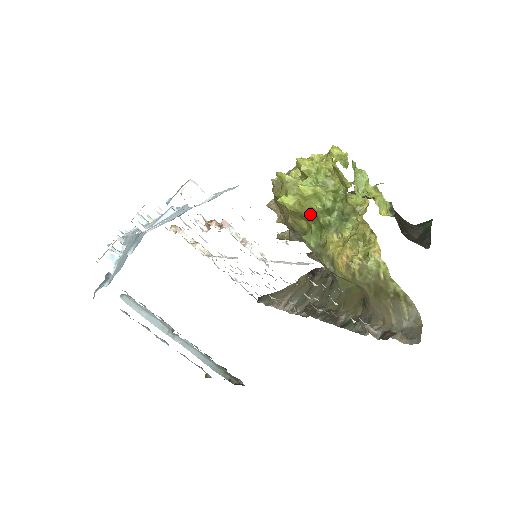
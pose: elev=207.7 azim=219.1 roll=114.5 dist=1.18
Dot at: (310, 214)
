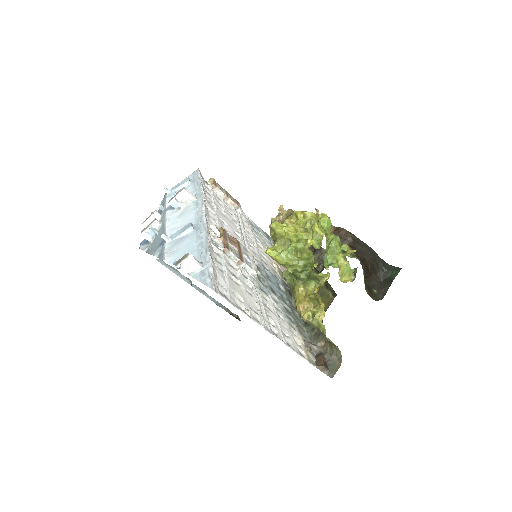
Dot at: occluded
